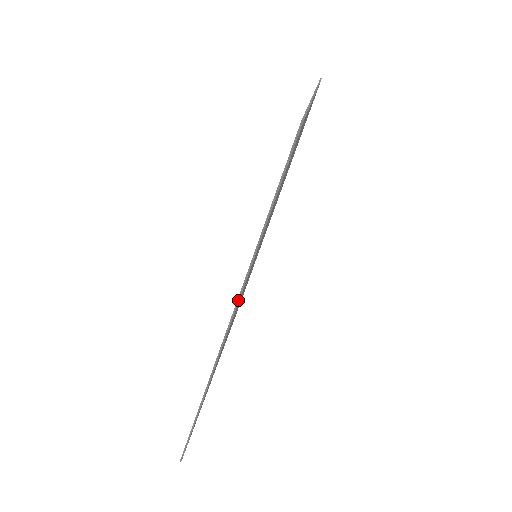
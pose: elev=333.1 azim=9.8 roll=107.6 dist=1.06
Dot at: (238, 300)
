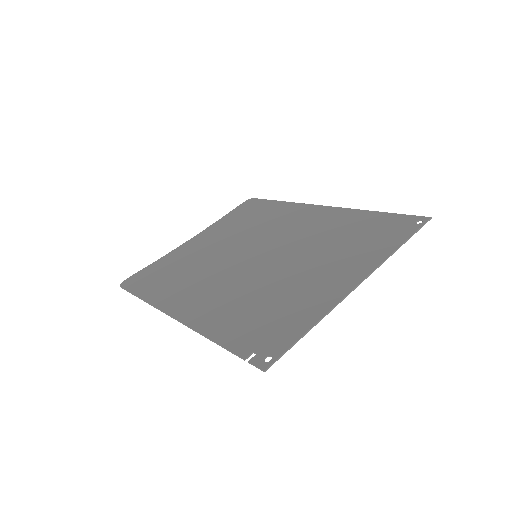
Dot at: (187, 326)
